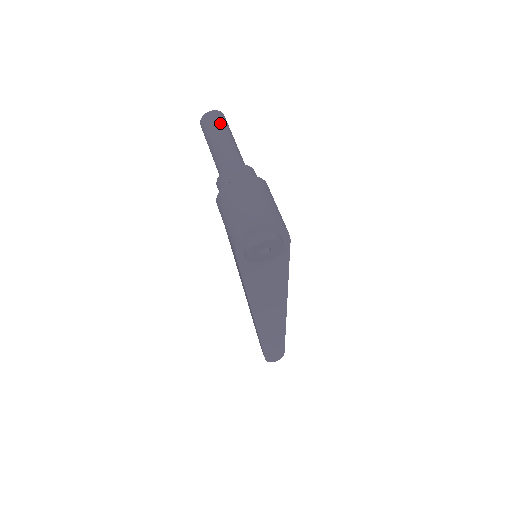
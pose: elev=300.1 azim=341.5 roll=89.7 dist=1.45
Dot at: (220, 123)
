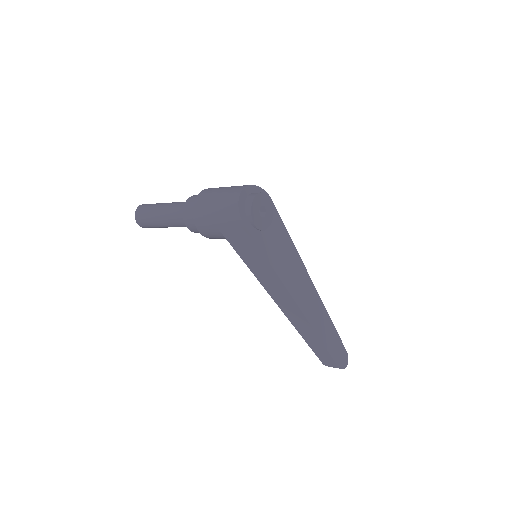
Dot at: (153, 204)
